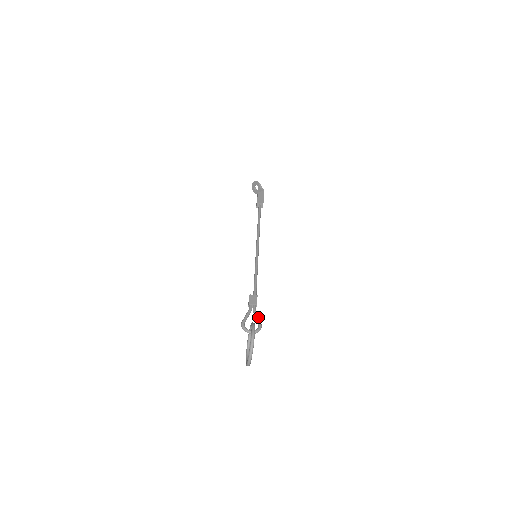
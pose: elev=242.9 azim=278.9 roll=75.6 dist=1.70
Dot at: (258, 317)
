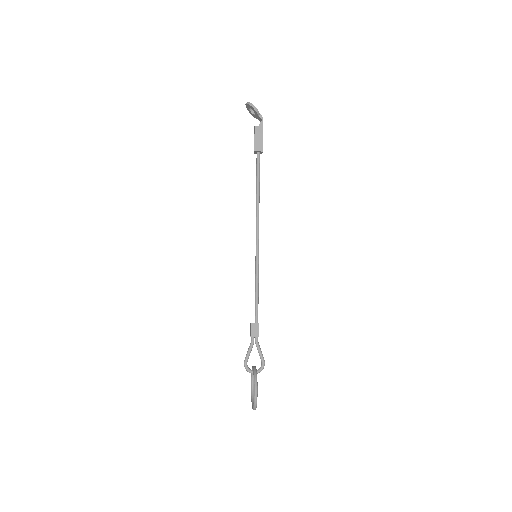
Dot at: (261, 353)
